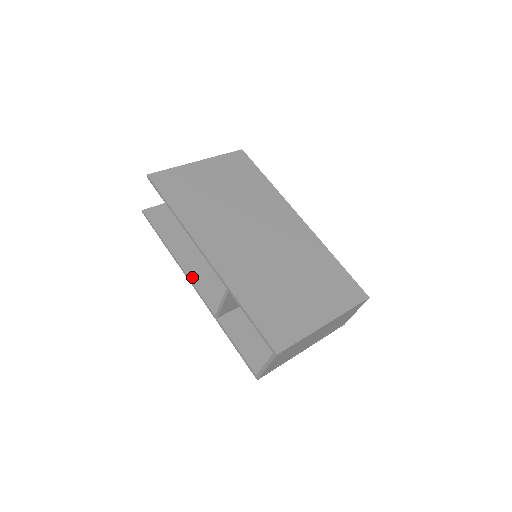
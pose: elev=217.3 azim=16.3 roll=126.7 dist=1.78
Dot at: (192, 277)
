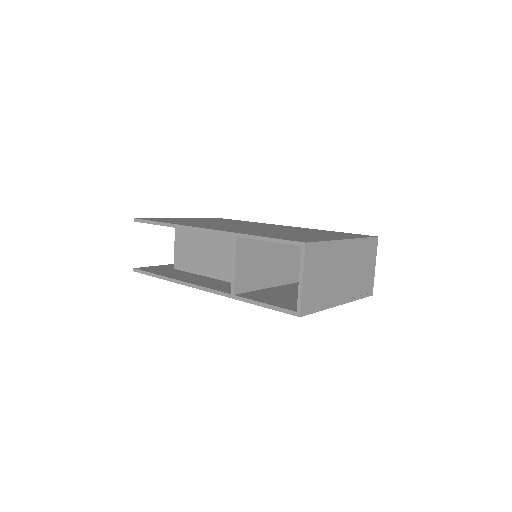
Dot at: (197, 284)
